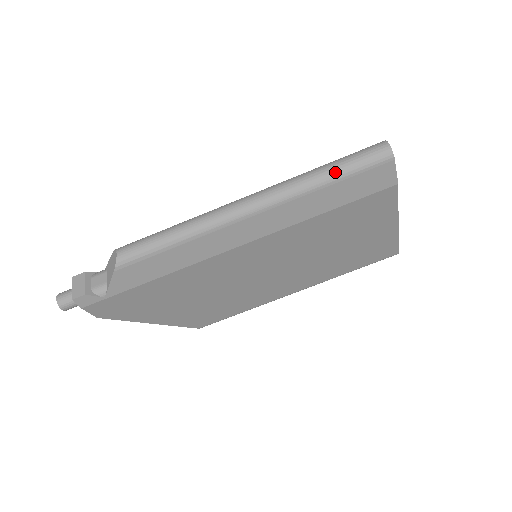
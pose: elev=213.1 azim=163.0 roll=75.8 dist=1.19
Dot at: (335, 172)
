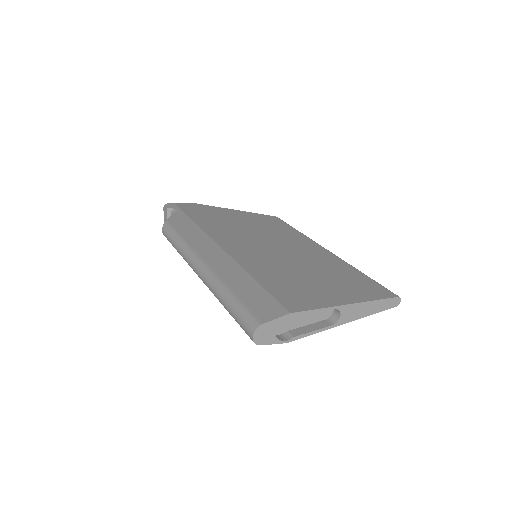
Dot at: (229, 313)
